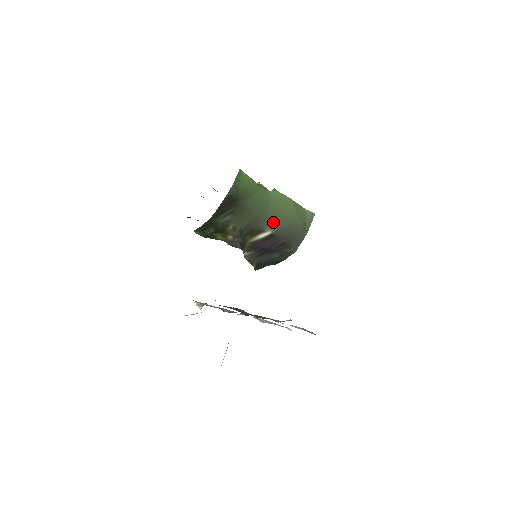
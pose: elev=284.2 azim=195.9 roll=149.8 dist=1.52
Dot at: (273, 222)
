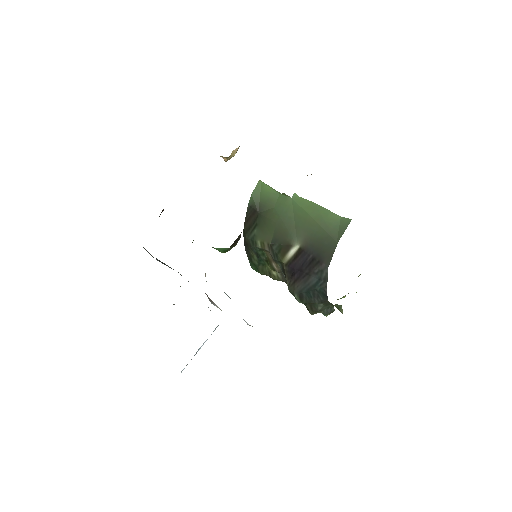
Dot at: (299, 233)
